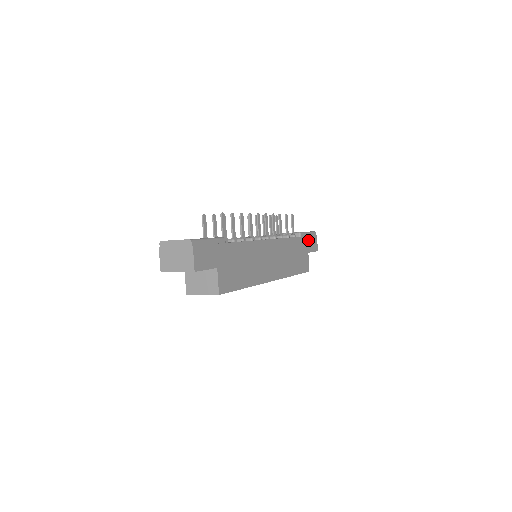
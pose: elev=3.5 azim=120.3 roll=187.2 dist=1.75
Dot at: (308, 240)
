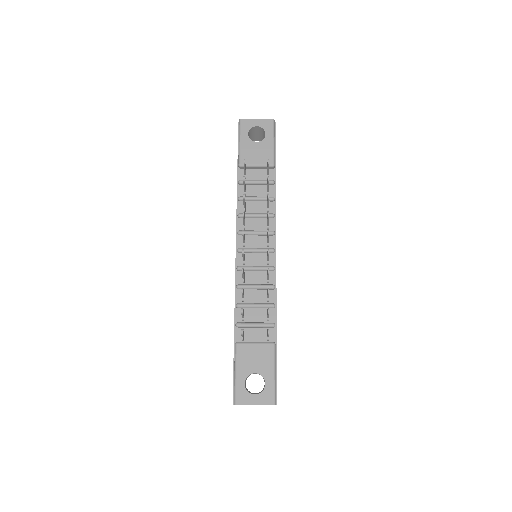
Dot at: occluded
